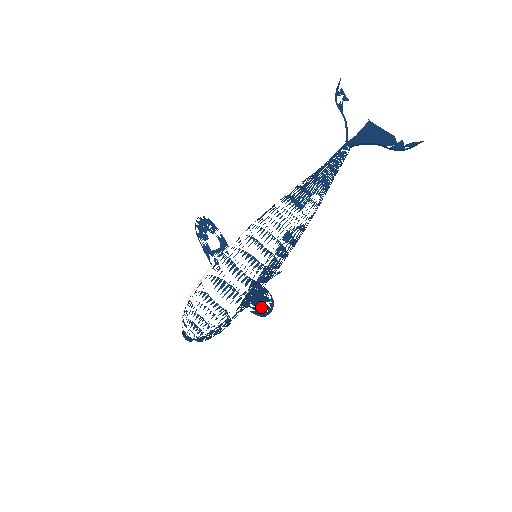
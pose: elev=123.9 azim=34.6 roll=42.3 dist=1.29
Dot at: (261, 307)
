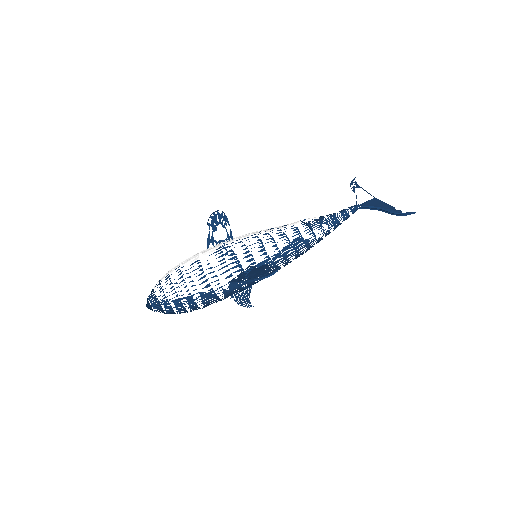
Dot at: (262, 273)
